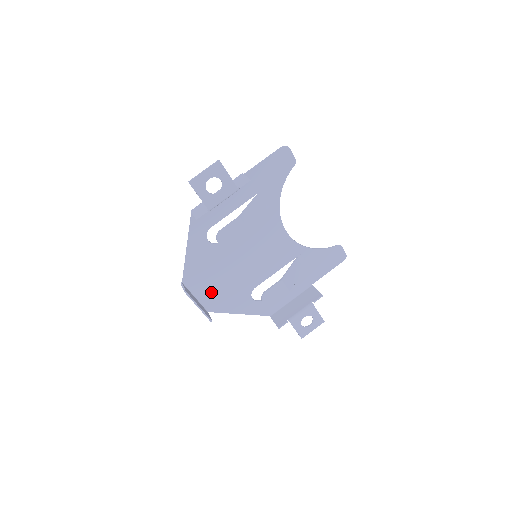
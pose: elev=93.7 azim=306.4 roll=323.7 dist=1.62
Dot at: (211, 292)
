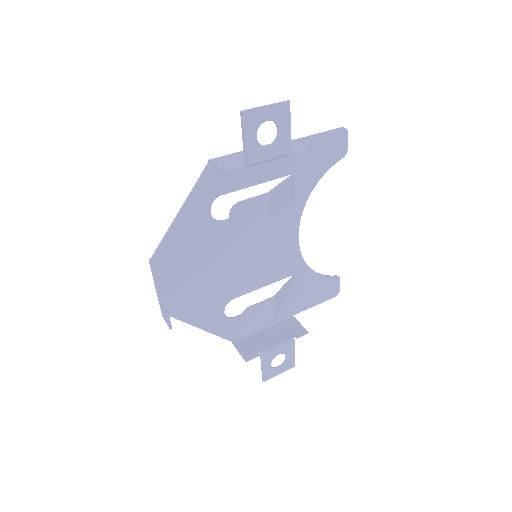
Dot at: (181, 286)
